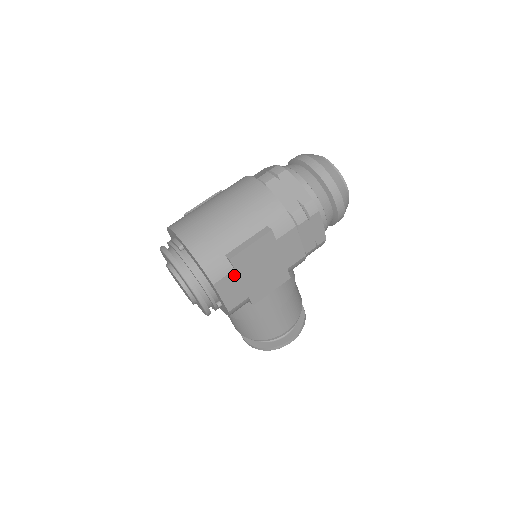
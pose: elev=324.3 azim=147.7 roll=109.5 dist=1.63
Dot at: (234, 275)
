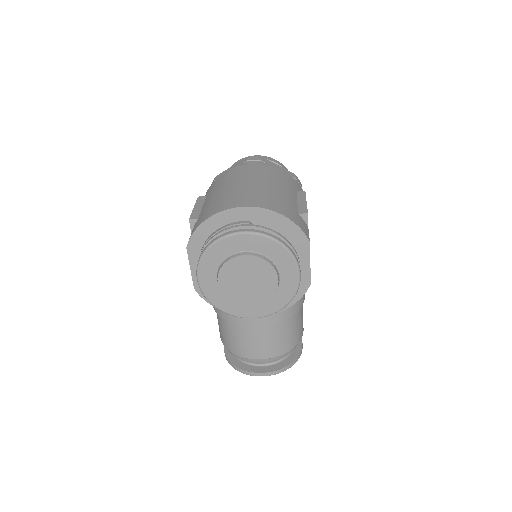
Dot at: occluded
